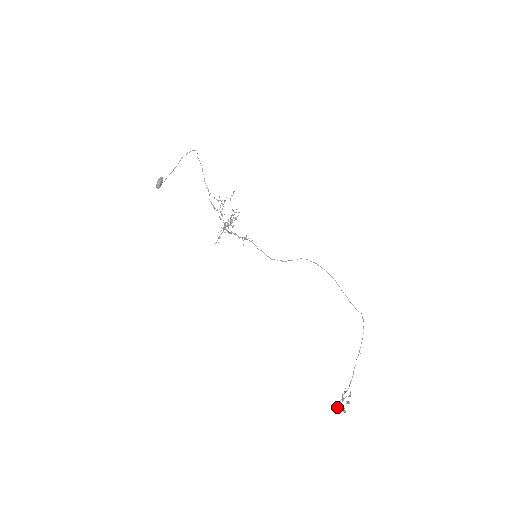
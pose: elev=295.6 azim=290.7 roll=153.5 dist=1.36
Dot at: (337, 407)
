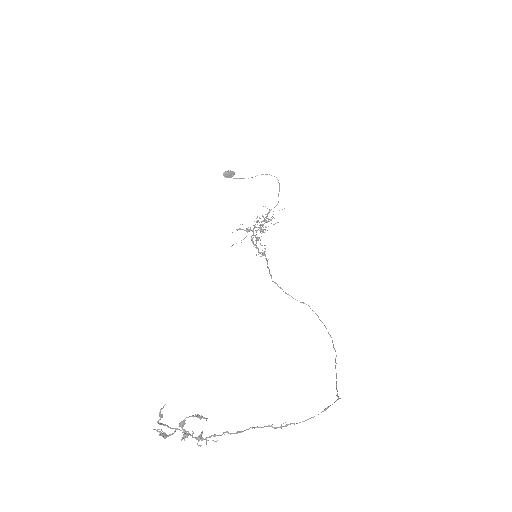
Dot at: (164, 435)
